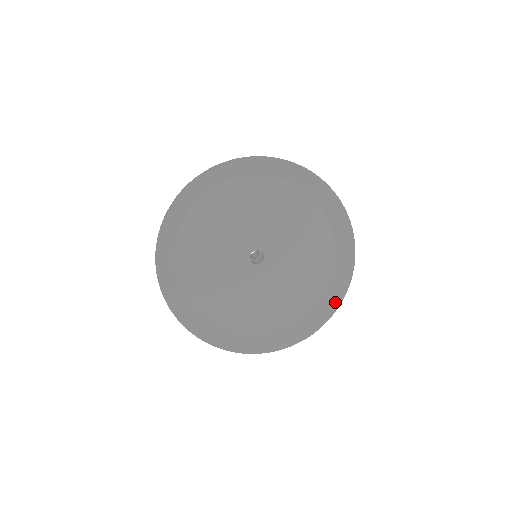
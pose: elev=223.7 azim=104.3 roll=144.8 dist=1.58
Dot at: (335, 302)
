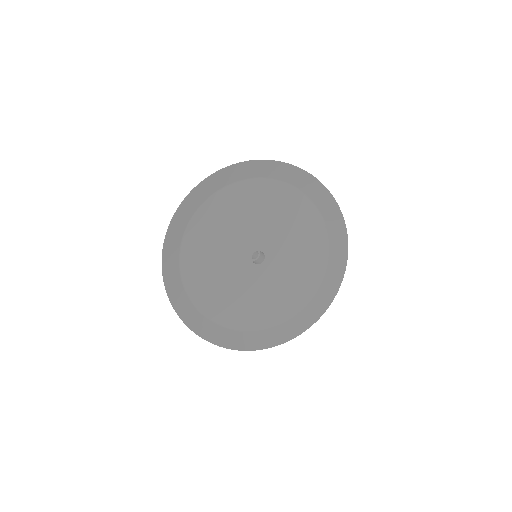
Dot at: (325, 303)
